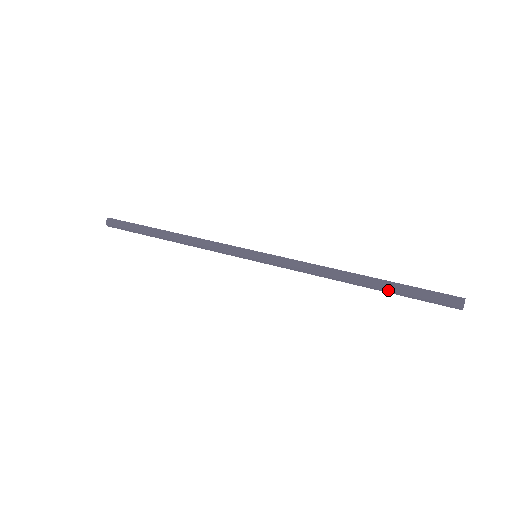
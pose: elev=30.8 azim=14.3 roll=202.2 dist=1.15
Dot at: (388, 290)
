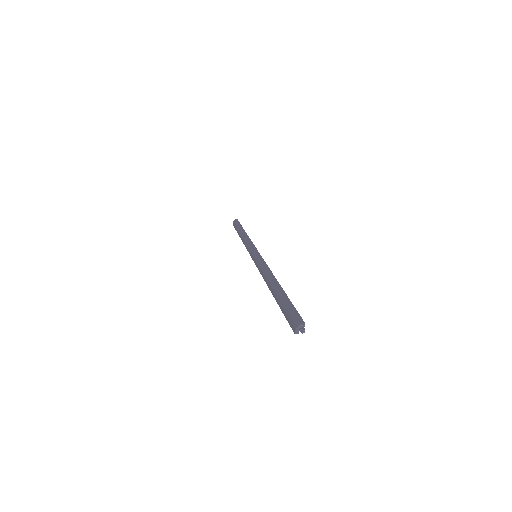
Dot at: (277, 298)
